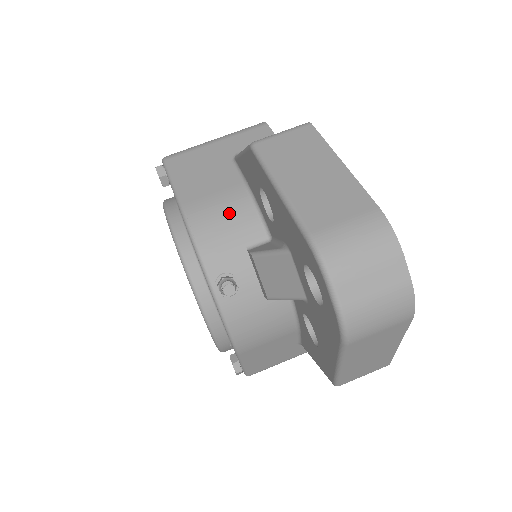
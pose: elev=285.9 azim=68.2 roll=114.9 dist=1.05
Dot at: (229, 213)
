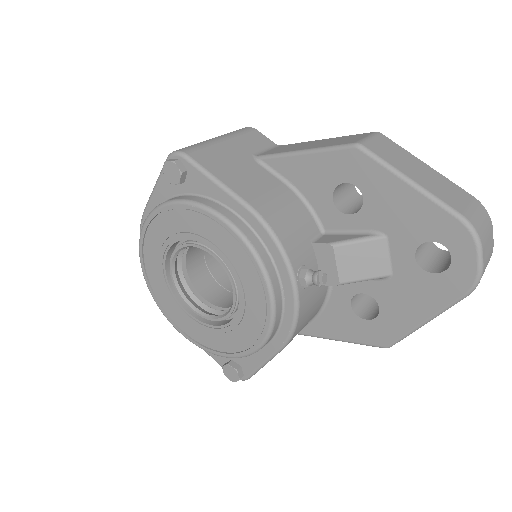
Dot at: (289, 209)
